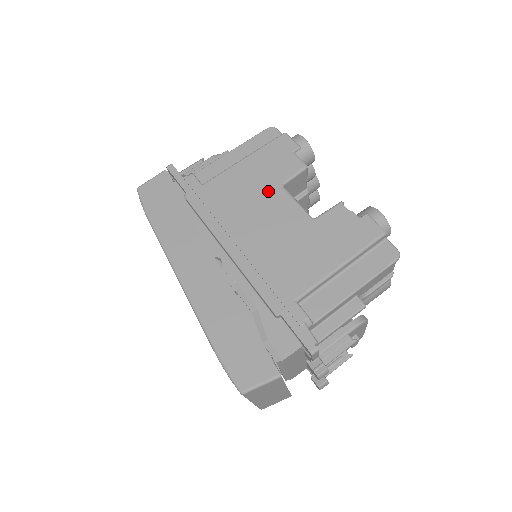
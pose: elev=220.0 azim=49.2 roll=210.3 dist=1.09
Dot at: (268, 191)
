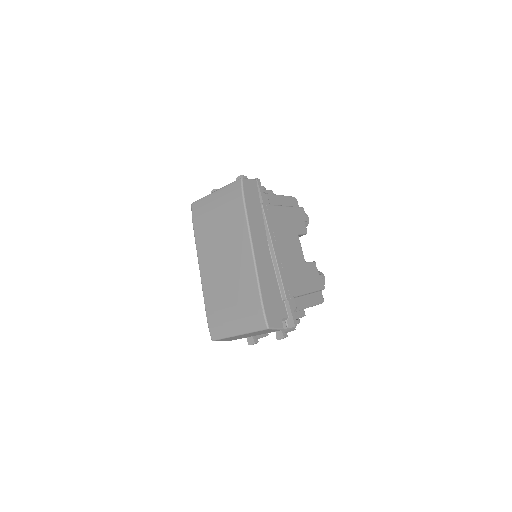
Dot at: (294, 233)
